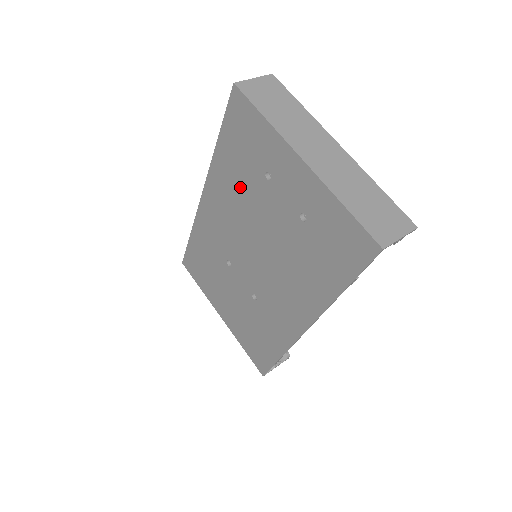
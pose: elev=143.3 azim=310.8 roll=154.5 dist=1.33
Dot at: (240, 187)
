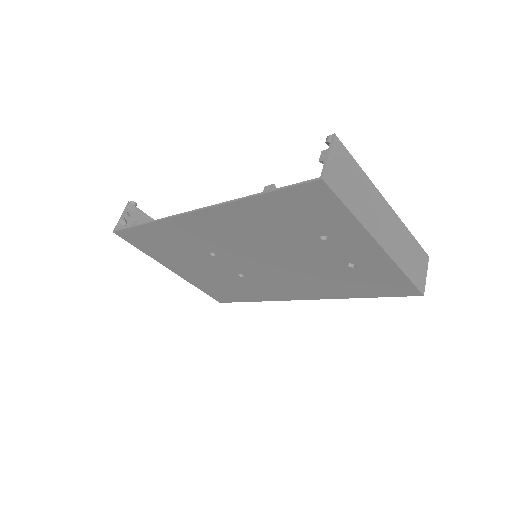
Dot at: (272, 229)
